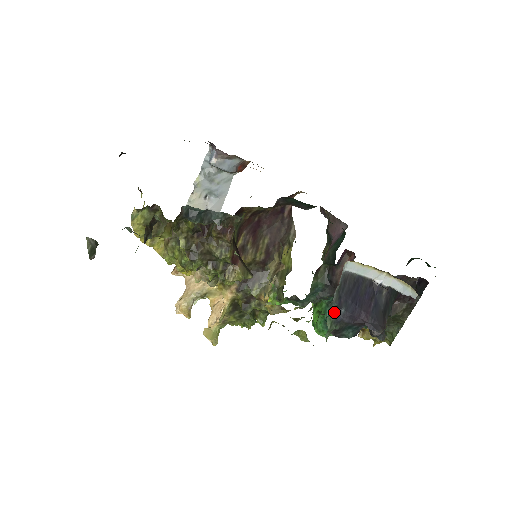
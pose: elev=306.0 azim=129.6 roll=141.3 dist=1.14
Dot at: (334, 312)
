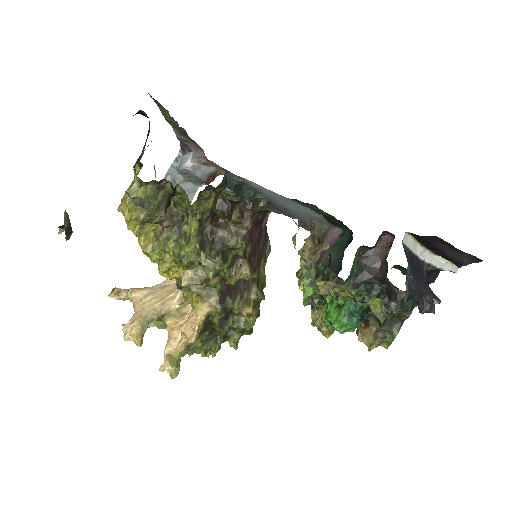
Dot at: (407, 277)
